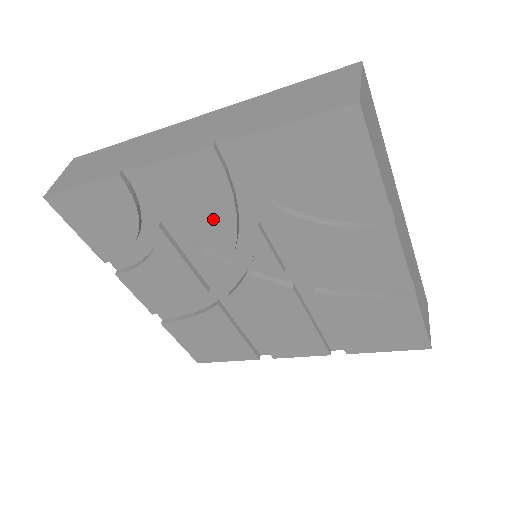
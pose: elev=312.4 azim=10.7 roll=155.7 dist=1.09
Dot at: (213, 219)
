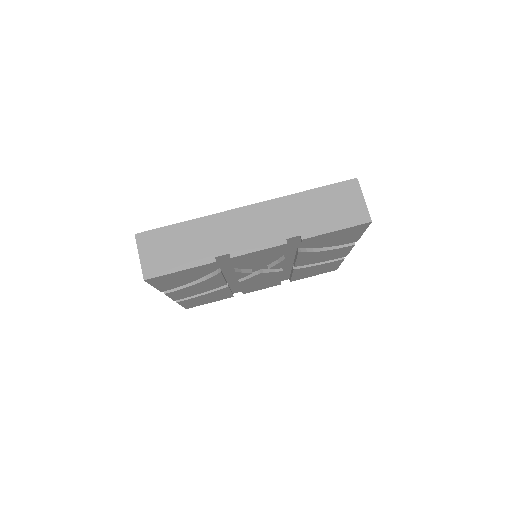
Dot at: (260, 262)
